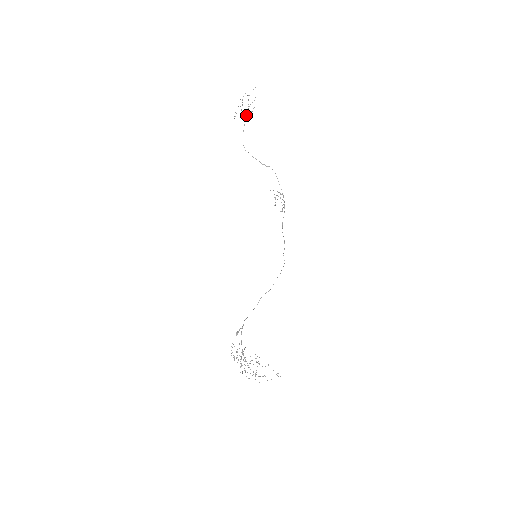
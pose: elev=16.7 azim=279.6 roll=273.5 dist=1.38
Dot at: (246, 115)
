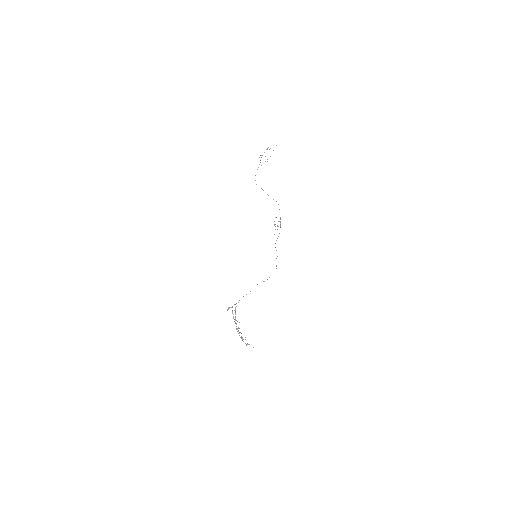
Dot at: occluded
